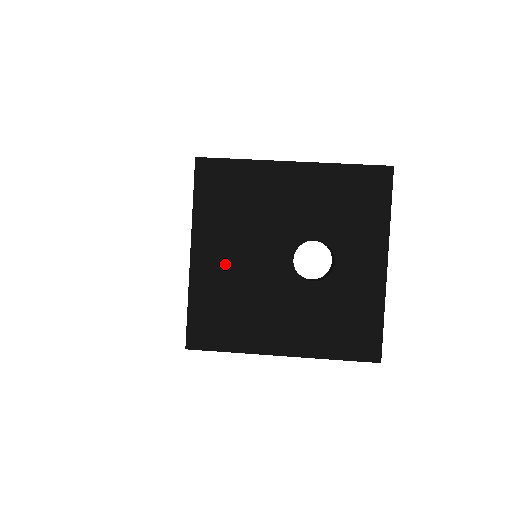
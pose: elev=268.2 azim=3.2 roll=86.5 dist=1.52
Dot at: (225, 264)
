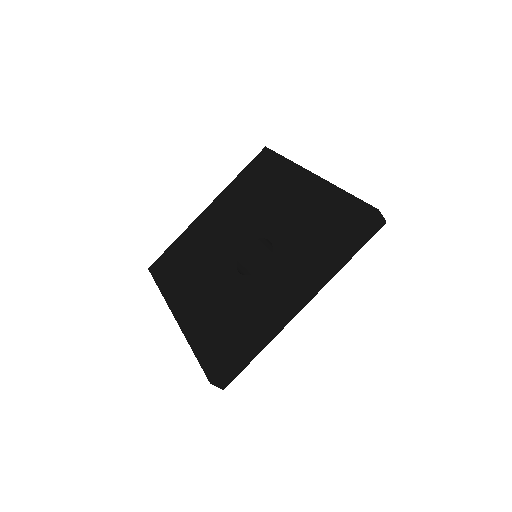
Dot at: (213, 225)
